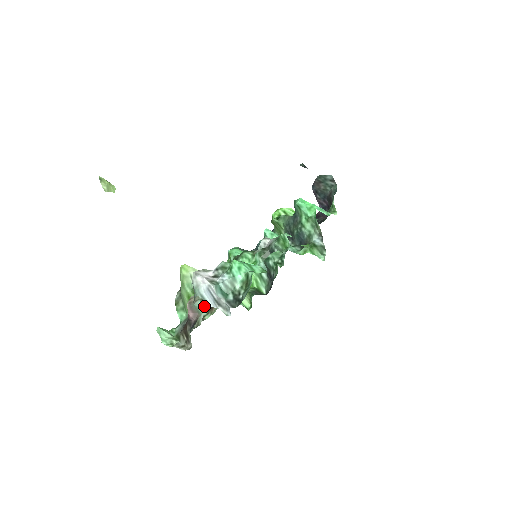
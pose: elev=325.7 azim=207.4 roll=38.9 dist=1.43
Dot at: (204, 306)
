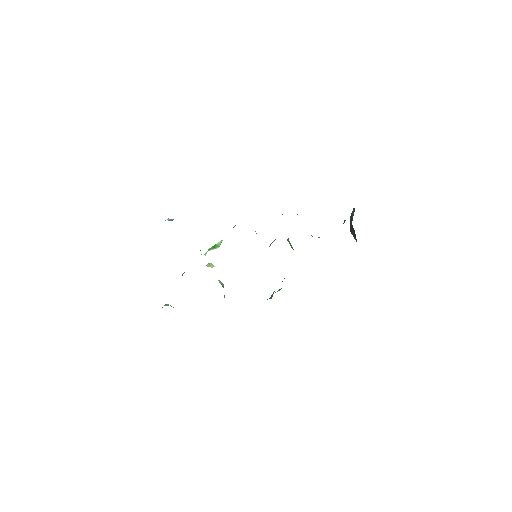
Dot at: occluded
